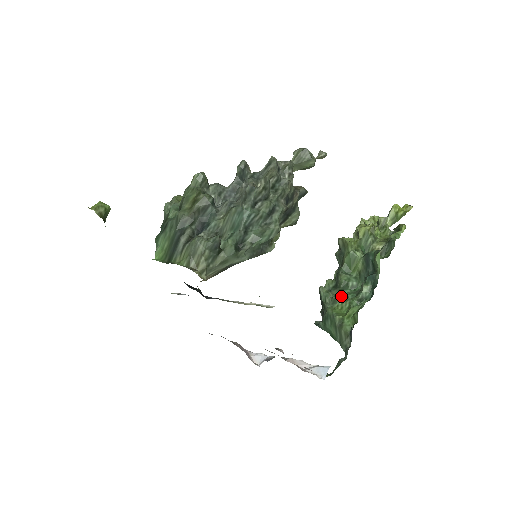
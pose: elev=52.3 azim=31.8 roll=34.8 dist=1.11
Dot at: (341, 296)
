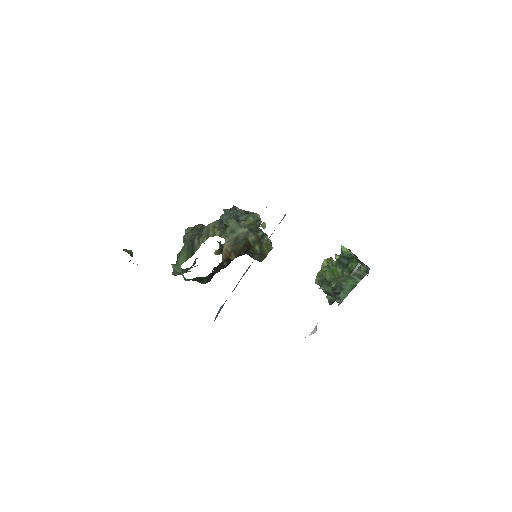
Dot at: (339, 276)
